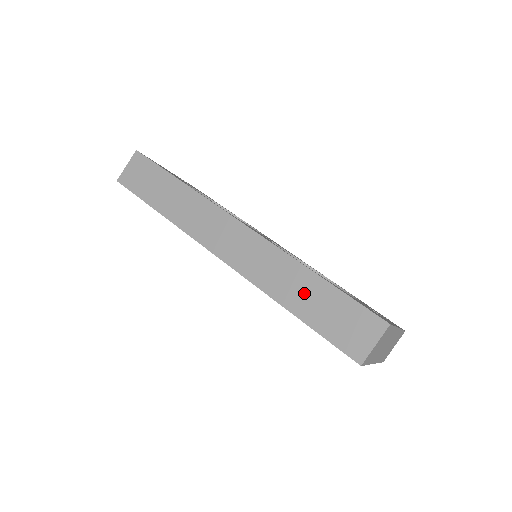
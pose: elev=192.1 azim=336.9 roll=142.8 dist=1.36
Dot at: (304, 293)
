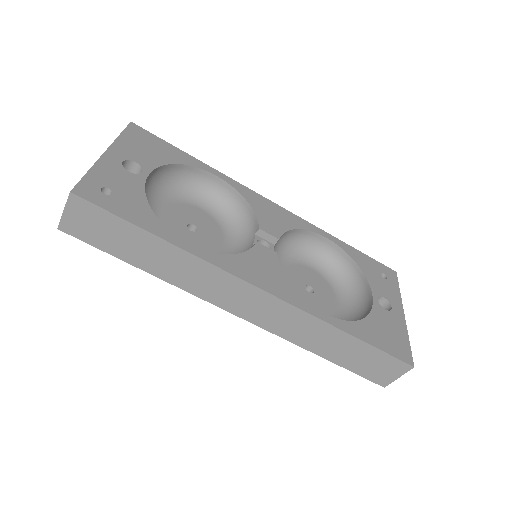
Dot at: (335, 346)
